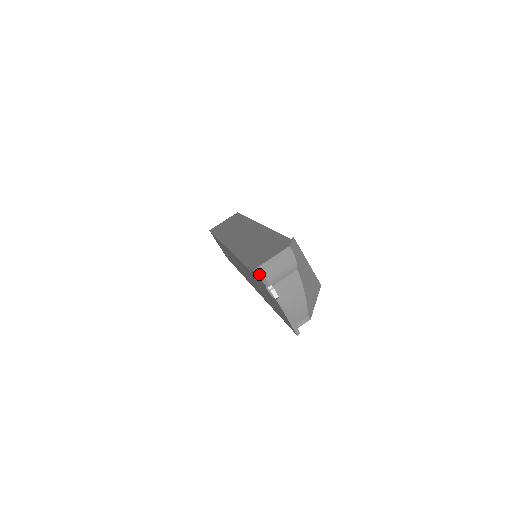
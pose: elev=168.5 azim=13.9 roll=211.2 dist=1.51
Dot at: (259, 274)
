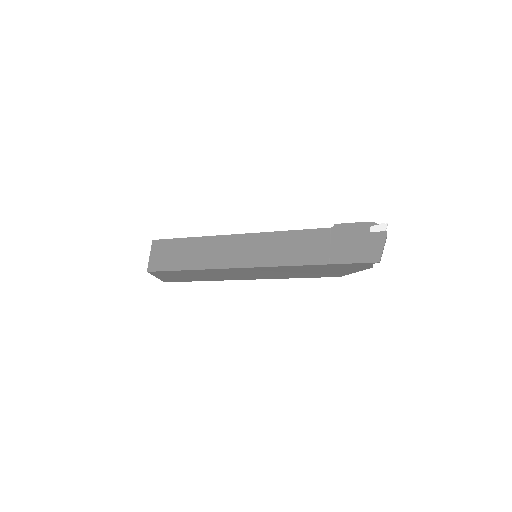
Dot at: (360, 222)
